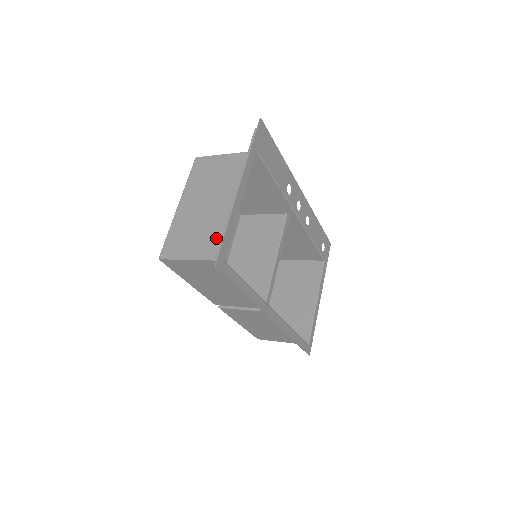
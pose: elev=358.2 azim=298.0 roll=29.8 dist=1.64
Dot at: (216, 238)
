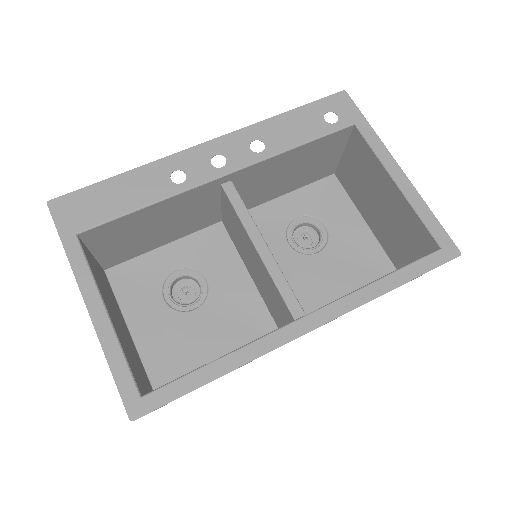
Dot at: (132, 367)
